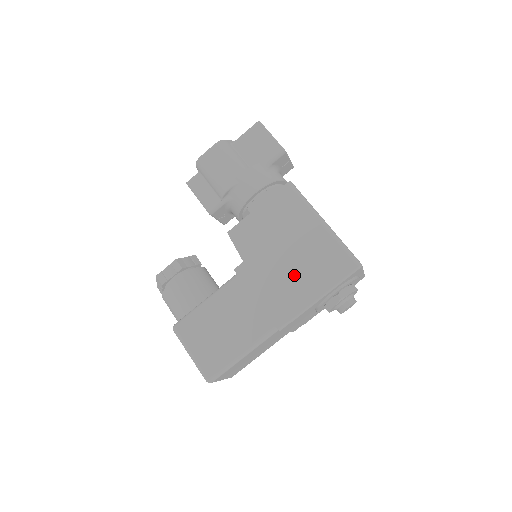
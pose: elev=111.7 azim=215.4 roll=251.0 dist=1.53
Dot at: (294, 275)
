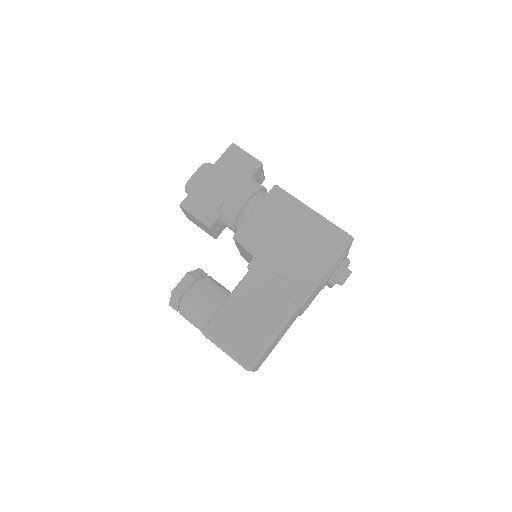
Dot at: (301, 258)
